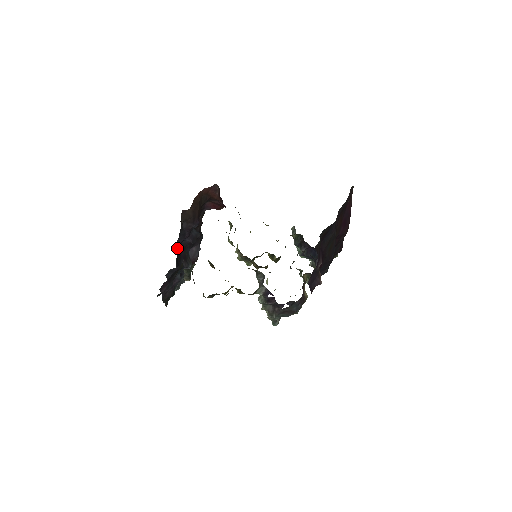
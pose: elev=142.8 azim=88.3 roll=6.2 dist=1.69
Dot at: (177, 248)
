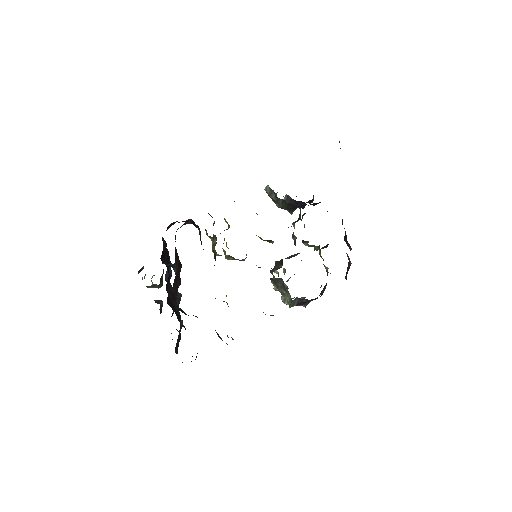
Dot at: (167, 301)
